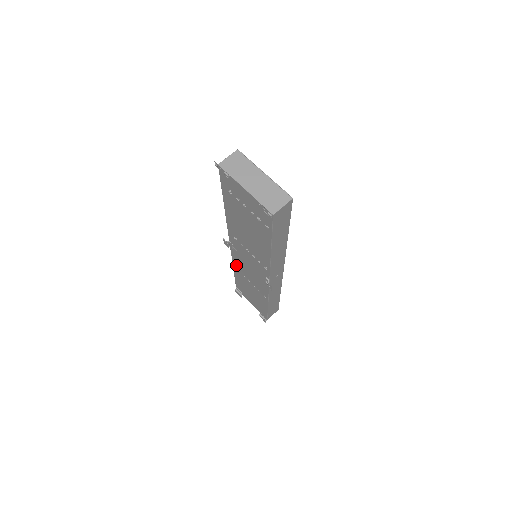
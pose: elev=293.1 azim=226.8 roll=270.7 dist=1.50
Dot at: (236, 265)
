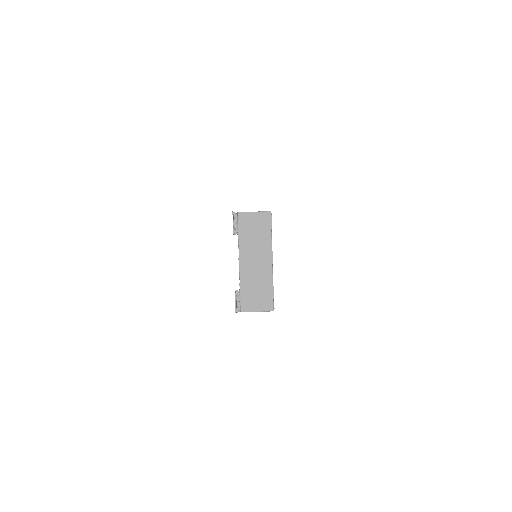
Dot at: occluded
